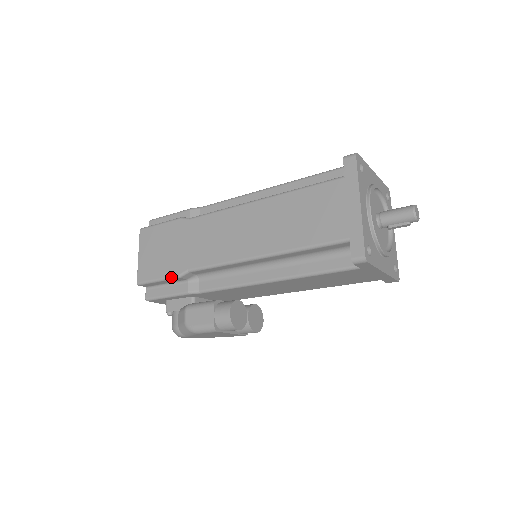
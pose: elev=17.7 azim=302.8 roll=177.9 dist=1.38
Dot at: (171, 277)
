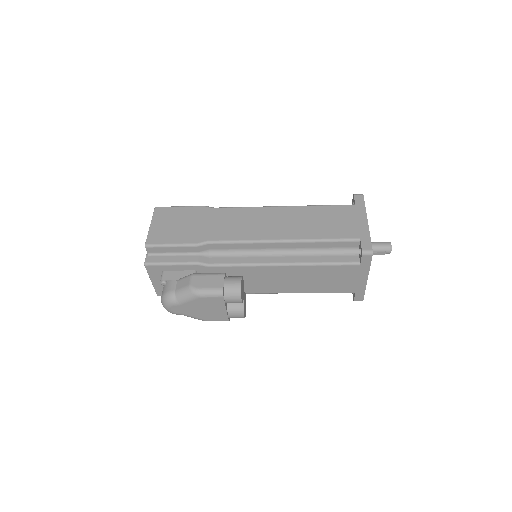
Dot at: (188, 244)
